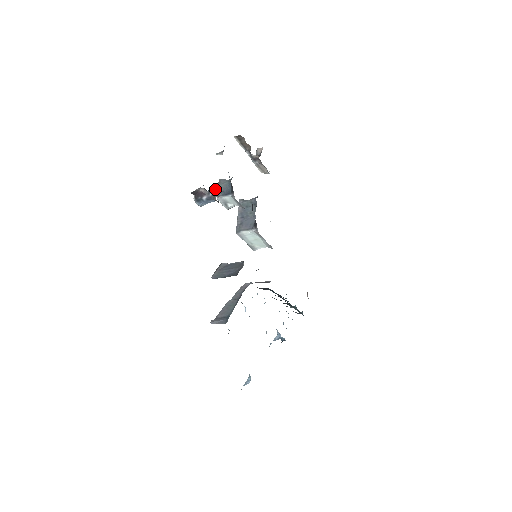
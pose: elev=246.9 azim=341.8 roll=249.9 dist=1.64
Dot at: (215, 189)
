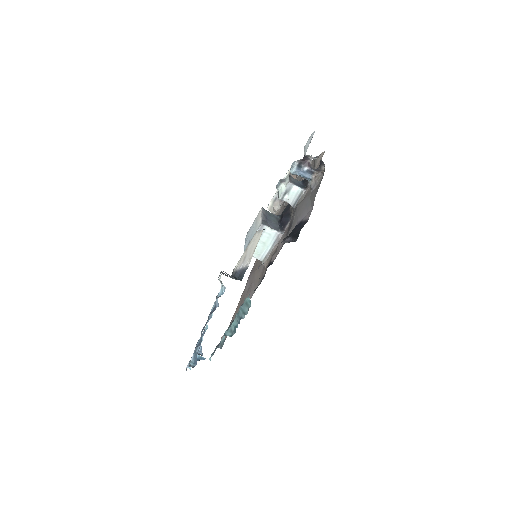
Dot at: (319, 170)
